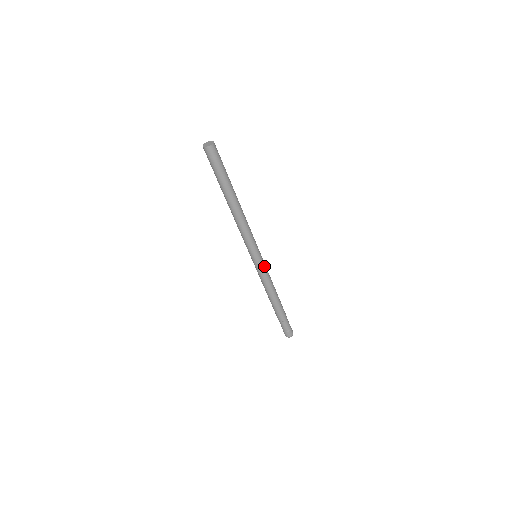
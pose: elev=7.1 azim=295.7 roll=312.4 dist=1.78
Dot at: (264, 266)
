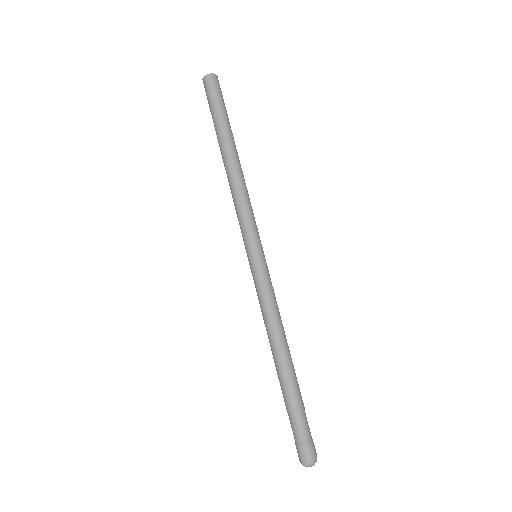
Dot at: (267, 274)
